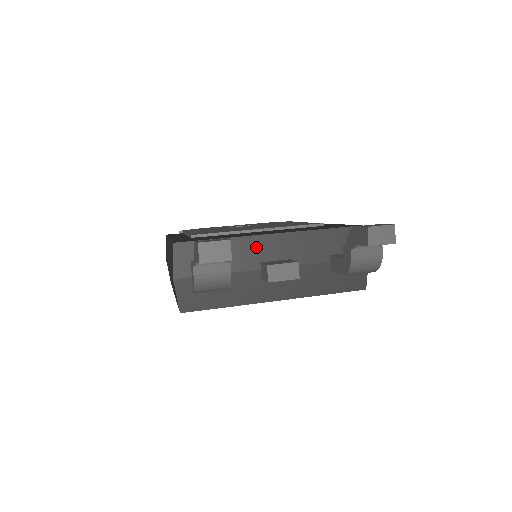
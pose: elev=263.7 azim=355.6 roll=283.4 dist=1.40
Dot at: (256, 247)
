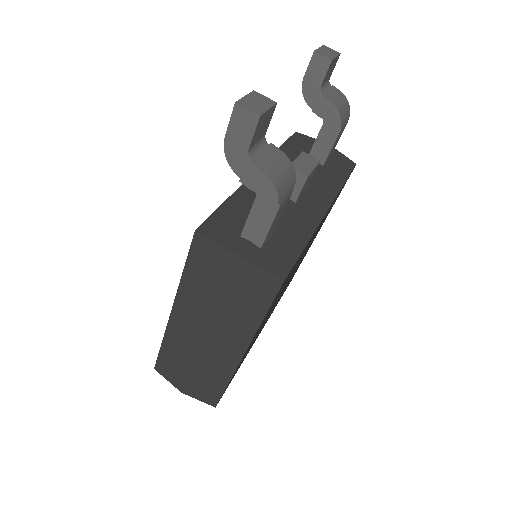
Dot at: occluded
